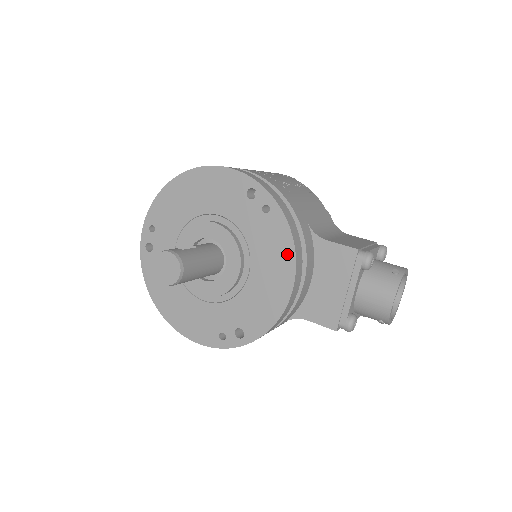
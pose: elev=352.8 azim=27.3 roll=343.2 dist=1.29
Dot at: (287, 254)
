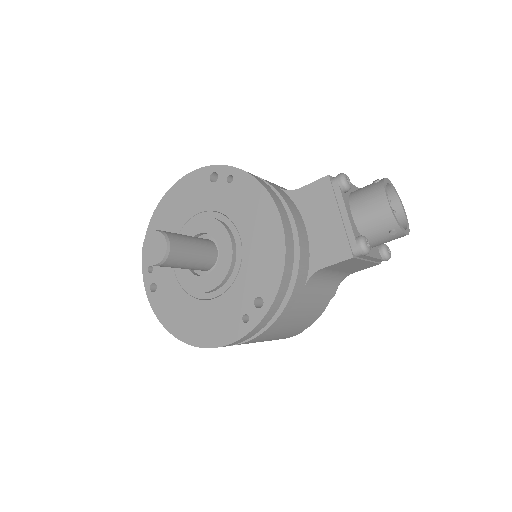
Dot at: (263, 199)
